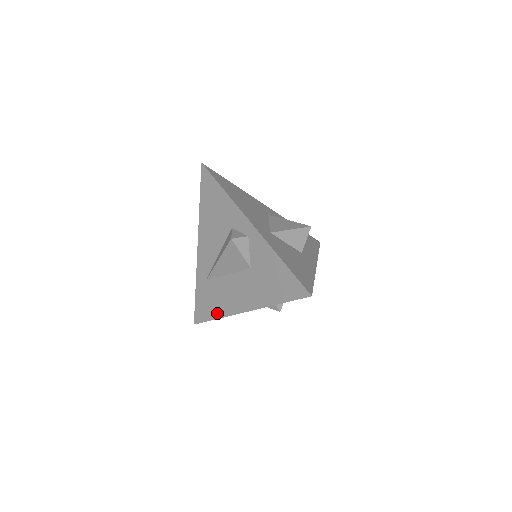
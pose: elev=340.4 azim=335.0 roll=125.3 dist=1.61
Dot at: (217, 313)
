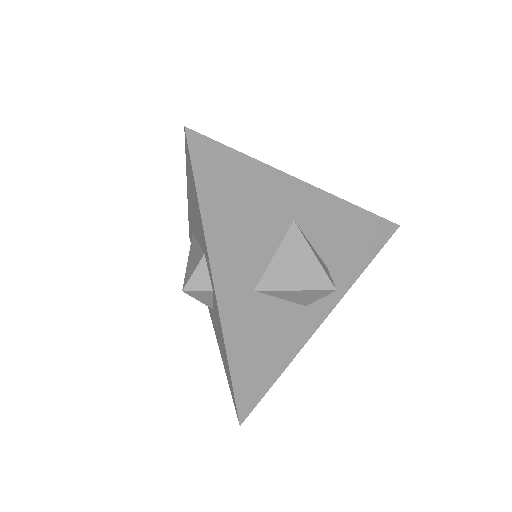
Dot at: occluded
